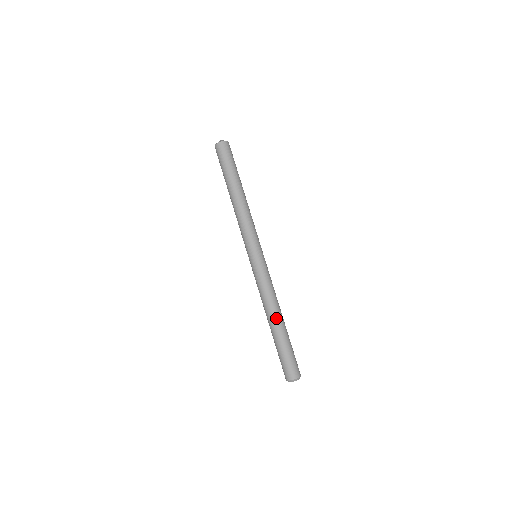
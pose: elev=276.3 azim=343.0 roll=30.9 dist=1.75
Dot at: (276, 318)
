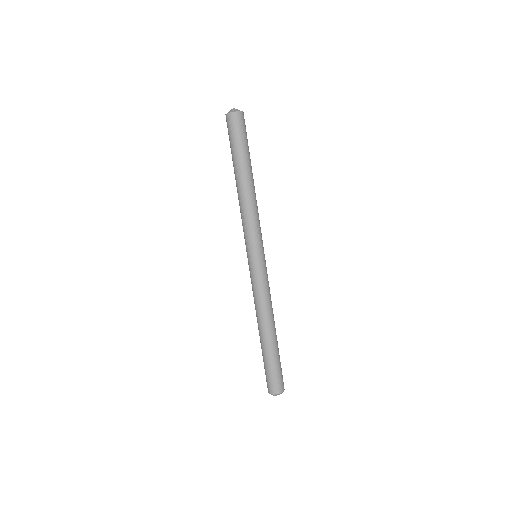
Dot at: (274, 327)
